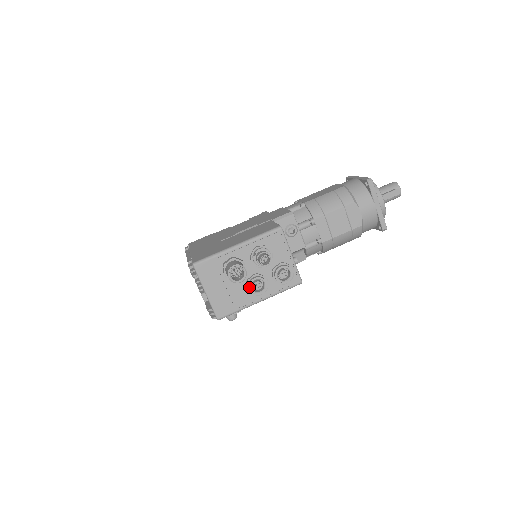
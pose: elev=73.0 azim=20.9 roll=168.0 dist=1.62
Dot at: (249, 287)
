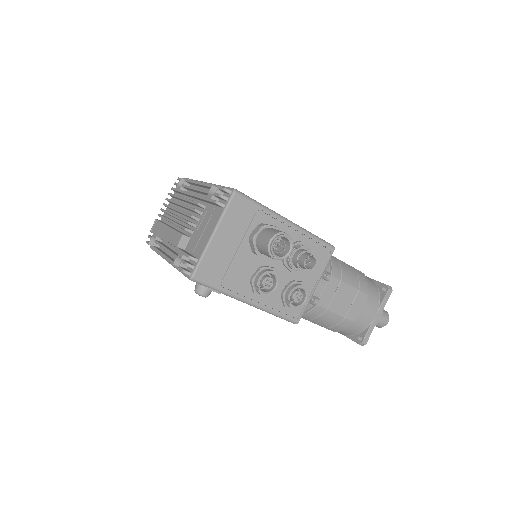
Dot at: (261, 275)
